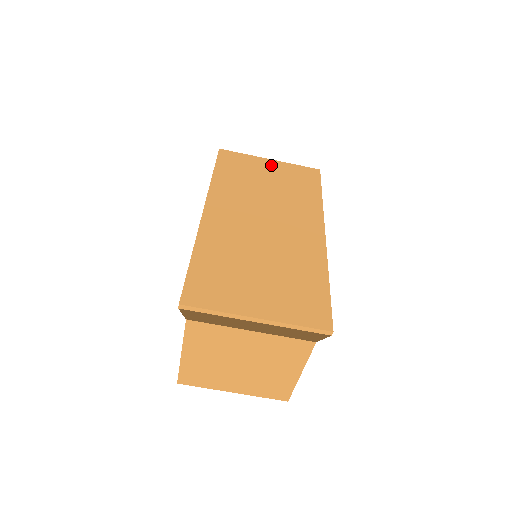
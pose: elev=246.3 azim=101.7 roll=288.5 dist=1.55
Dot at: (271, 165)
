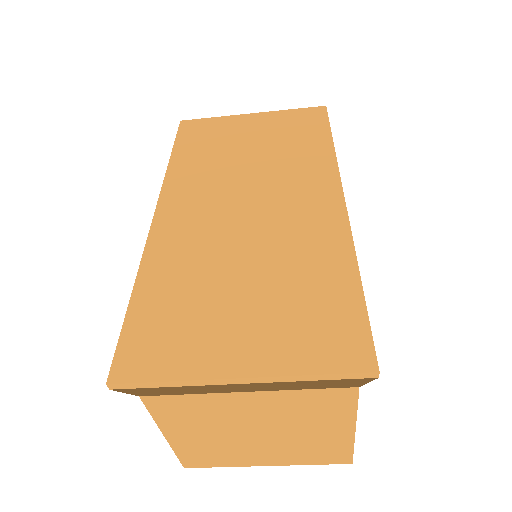
Dot at: (254, 121)
